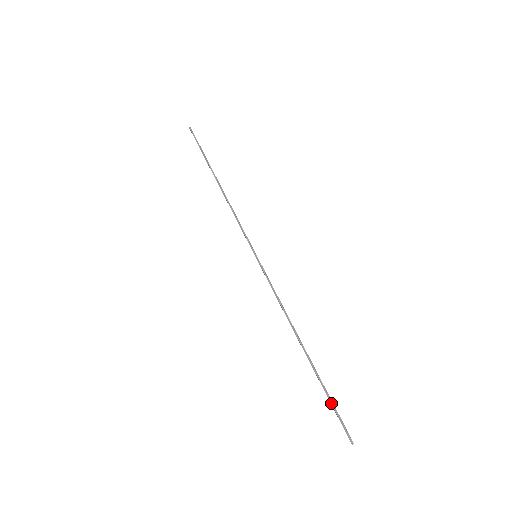
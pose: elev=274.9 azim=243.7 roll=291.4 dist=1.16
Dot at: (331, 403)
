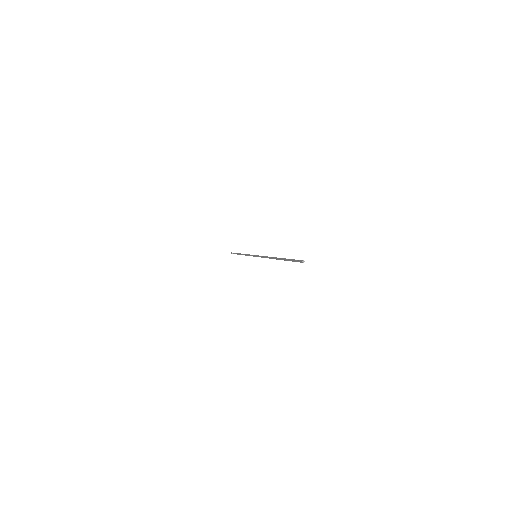
Dot at: (290, 259)
